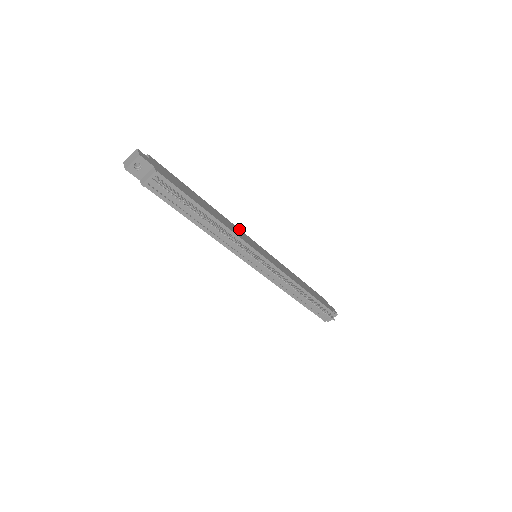
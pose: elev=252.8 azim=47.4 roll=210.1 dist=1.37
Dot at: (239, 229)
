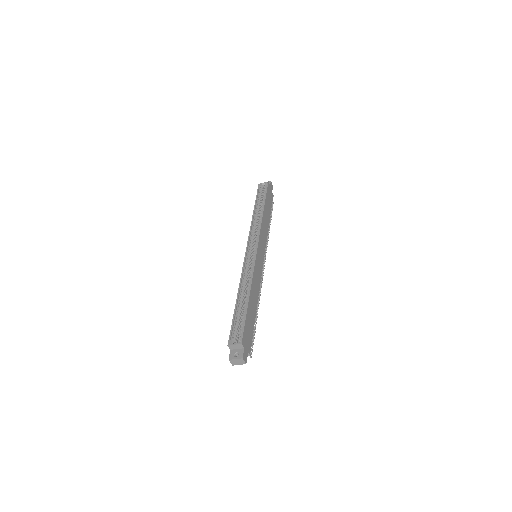
Dot at: (255, 264)
